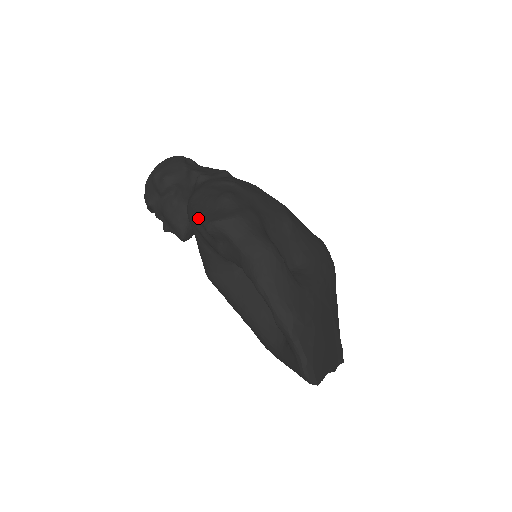
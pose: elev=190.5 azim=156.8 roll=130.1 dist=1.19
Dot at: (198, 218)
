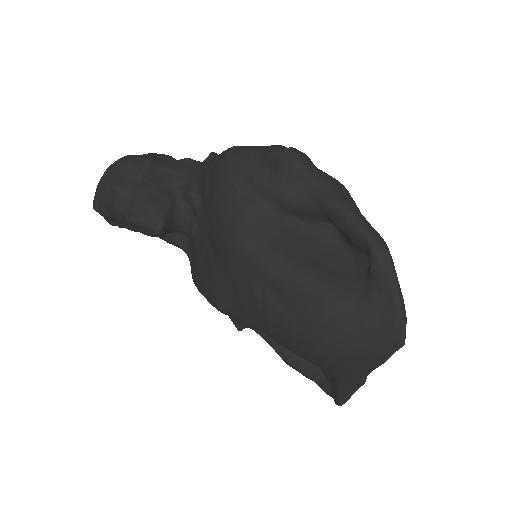
Dot at: (253, 156)
